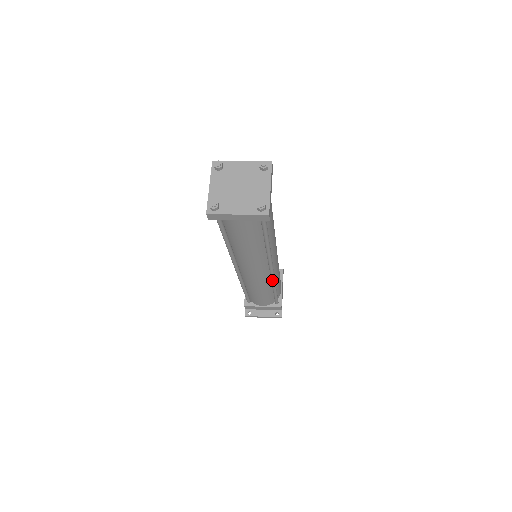
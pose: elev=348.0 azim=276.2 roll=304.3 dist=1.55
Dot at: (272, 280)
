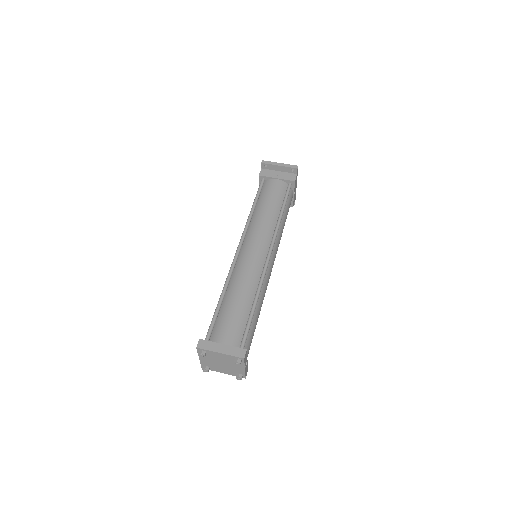
Dot at: occluded
